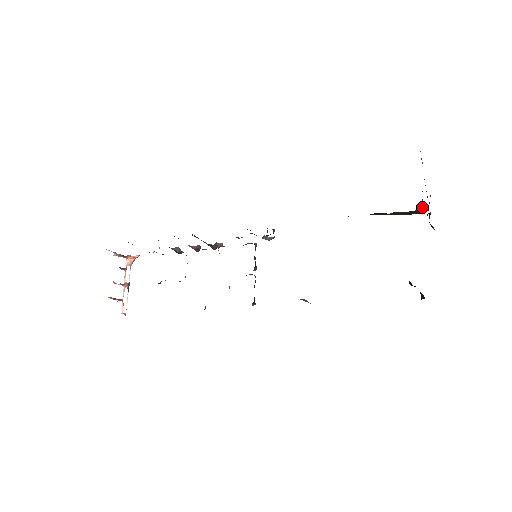
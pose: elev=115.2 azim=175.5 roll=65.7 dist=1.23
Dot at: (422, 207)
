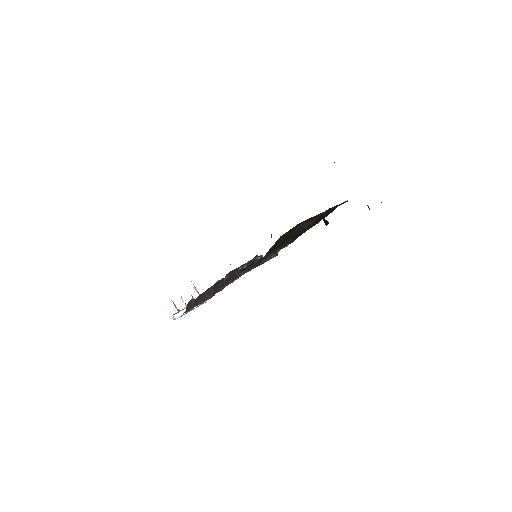
Dot at: occluded
